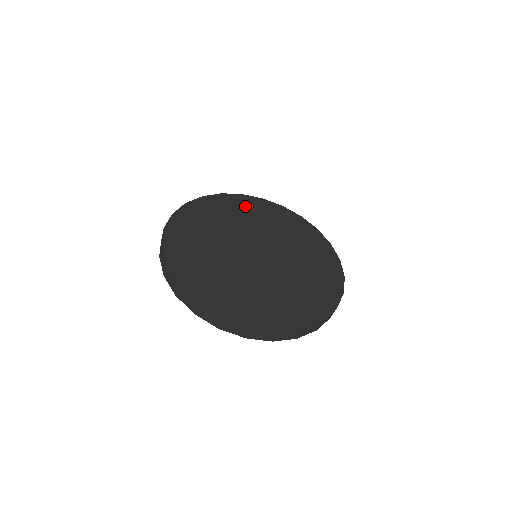
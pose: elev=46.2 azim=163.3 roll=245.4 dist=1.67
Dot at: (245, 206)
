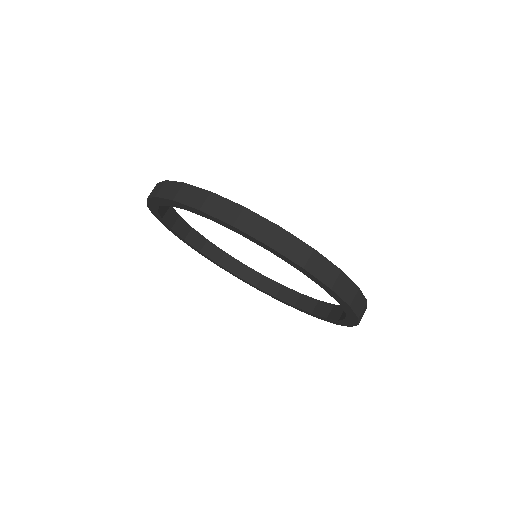
Dot at: occluded
